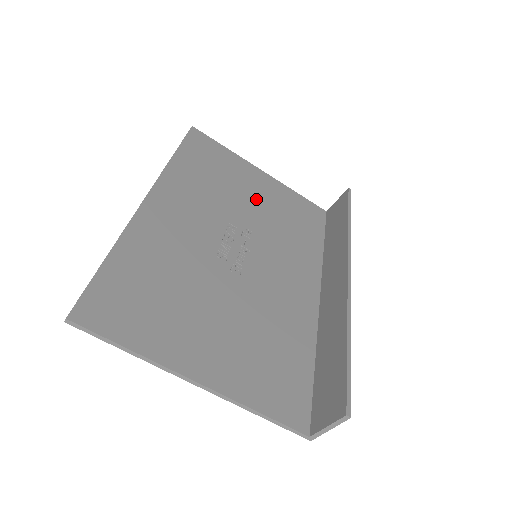
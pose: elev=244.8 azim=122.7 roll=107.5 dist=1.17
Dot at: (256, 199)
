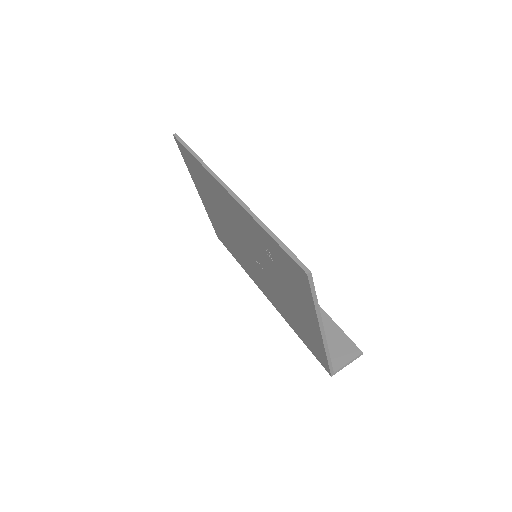
Dot at: occluded
